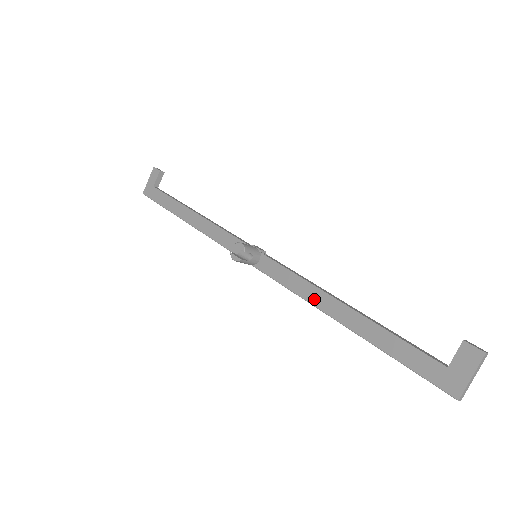
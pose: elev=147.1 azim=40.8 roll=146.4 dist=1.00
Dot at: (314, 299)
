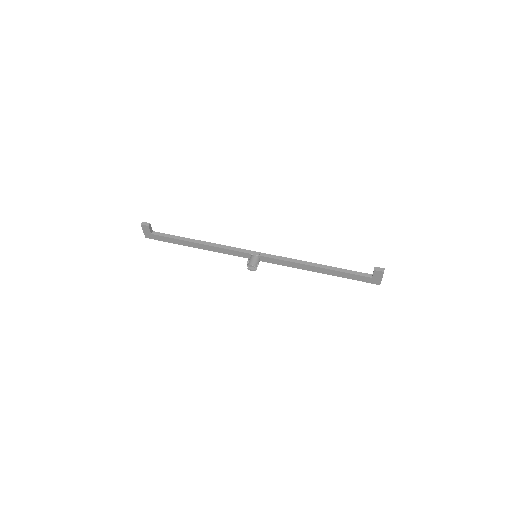
Dot at: (301, 268)
